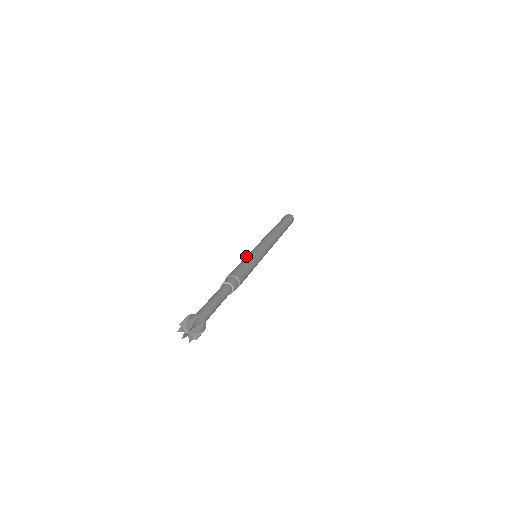
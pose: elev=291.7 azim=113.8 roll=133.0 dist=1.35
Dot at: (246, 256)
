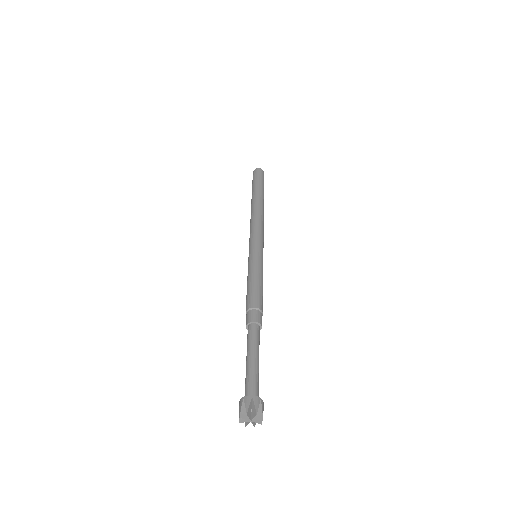
Dot at: (249, 265)
